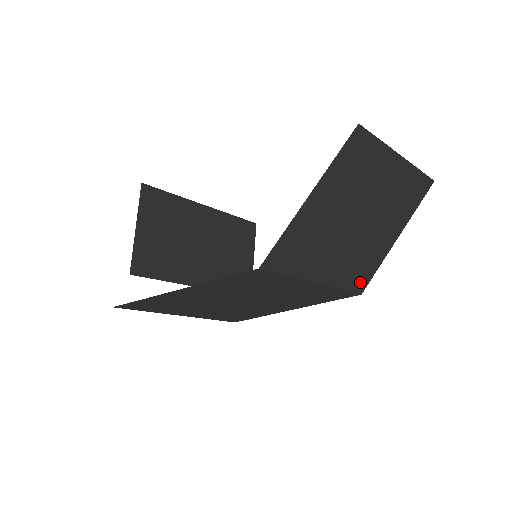
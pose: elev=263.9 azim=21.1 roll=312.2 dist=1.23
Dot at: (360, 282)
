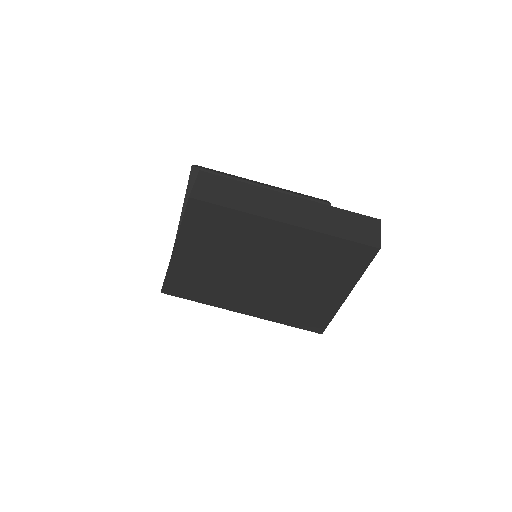
Dot at: (311, 324)
